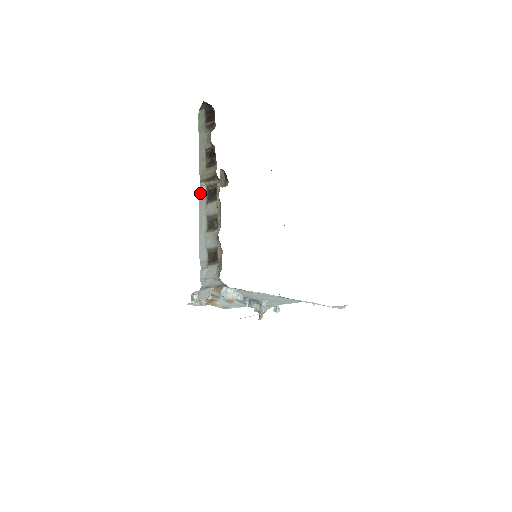
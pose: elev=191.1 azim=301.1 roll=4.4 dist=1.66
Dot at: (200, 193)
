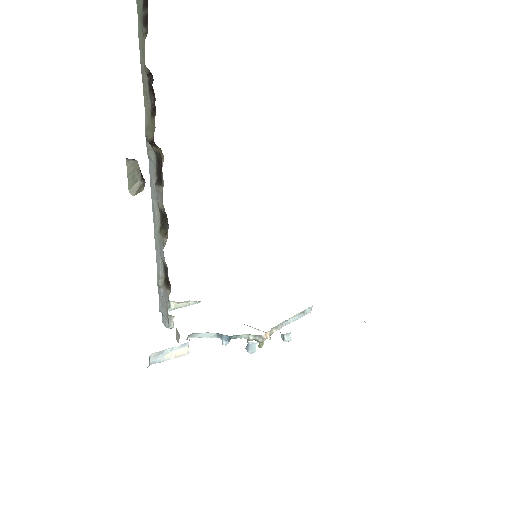
Dot at: (149, 160)
